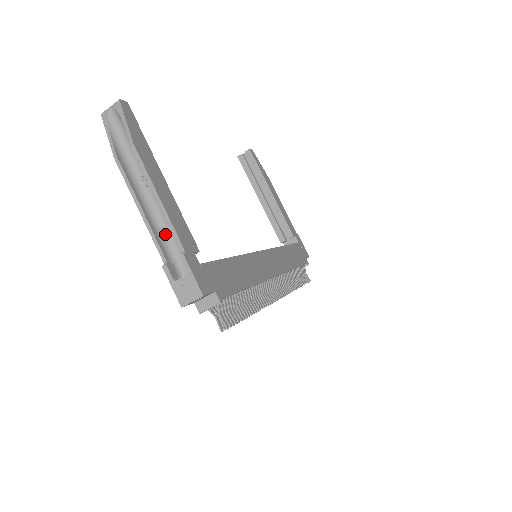
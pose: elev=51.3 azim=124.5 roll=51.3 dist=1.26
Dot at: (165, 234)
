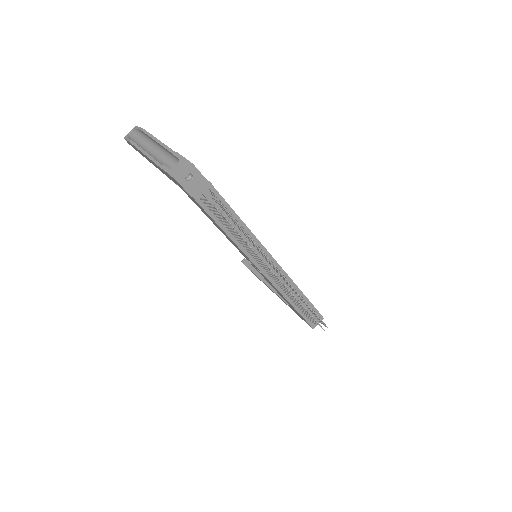
Dot at: (165, 164)
